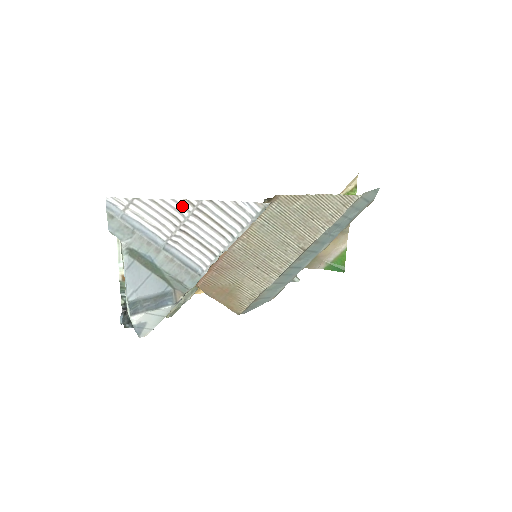
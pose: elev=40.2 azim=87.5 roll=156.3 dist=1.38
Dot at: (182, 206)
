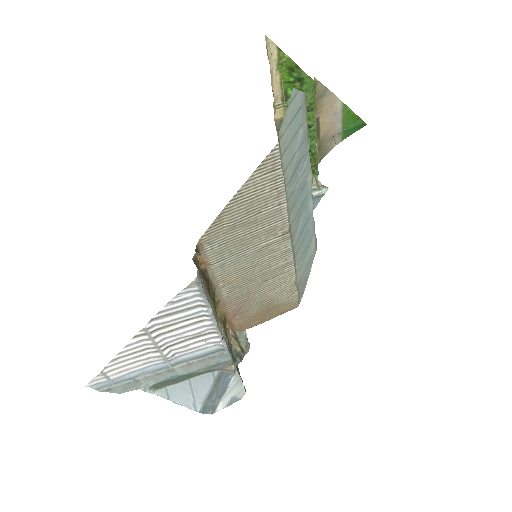
Dot at: (138, 342)
